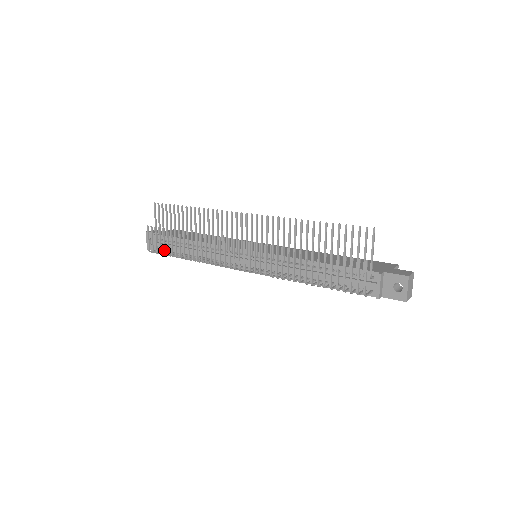
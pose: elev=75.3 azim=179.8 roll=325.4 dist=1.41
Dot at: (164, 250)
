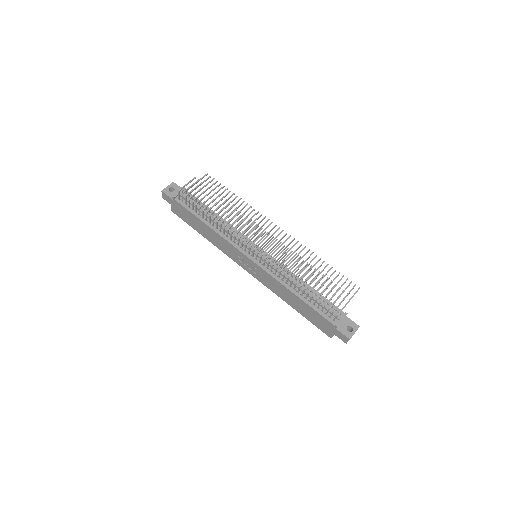
Dot at: (196, 198)
